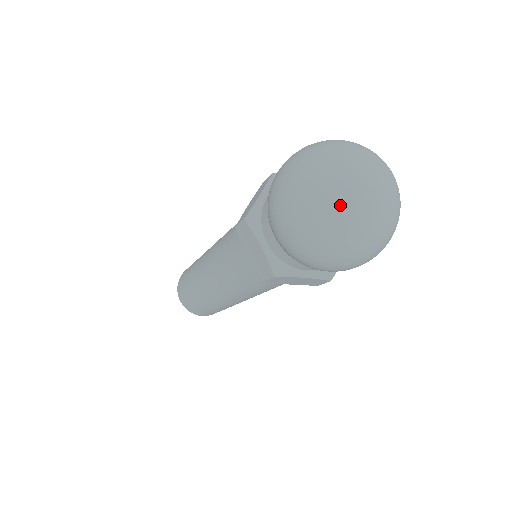
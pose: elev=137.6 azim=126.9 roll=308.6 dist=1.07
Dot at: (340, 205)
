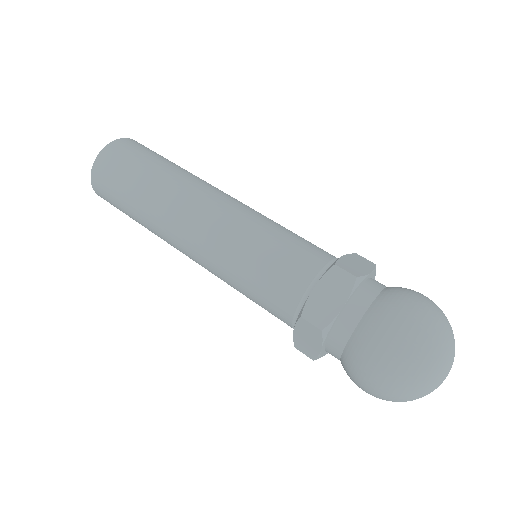
Dot at: (423, 396)
